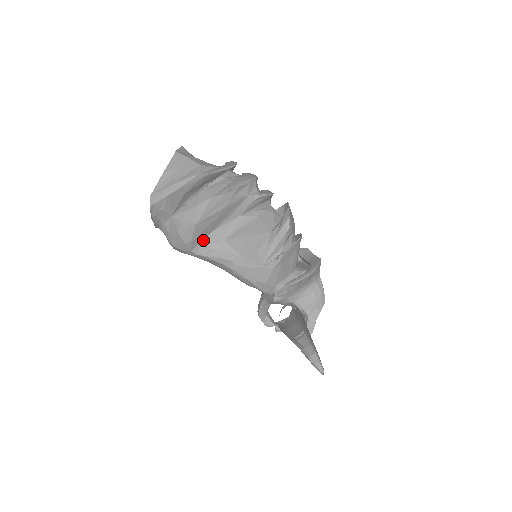
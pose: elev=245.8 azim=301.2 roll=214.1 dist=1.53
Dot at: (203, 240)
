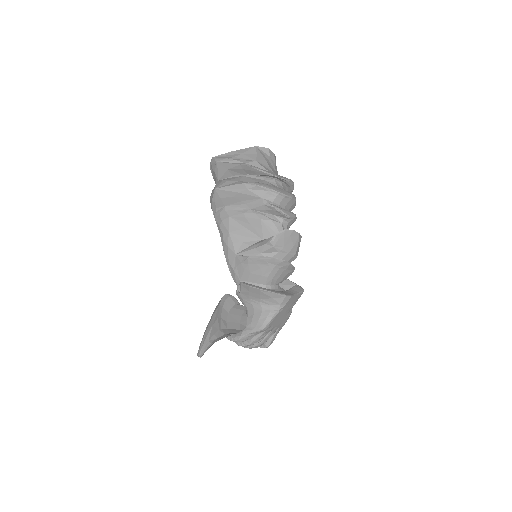
Dot at: (220, 207)
